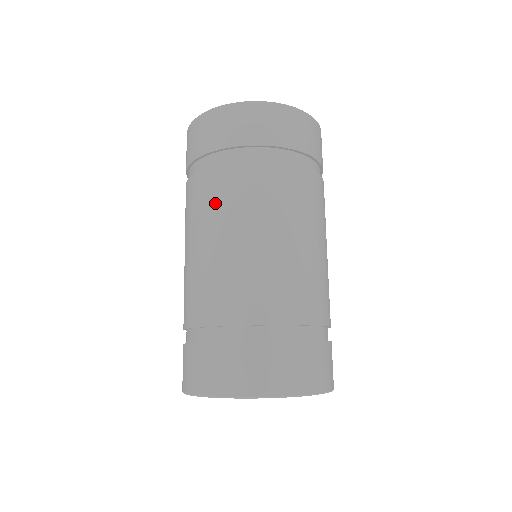
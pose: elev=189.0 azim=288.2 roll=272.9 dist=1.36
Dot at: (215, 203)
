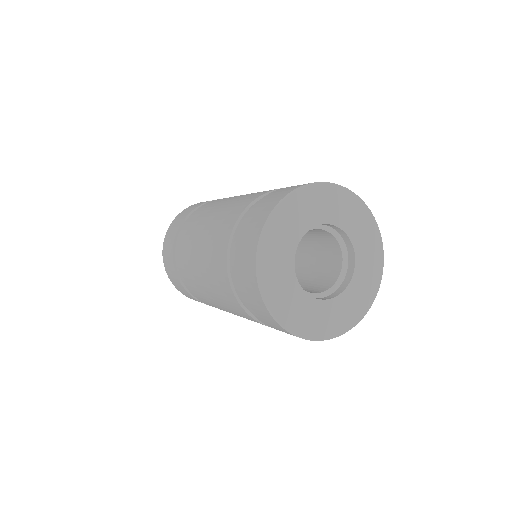
Dot at: (216, 202)
